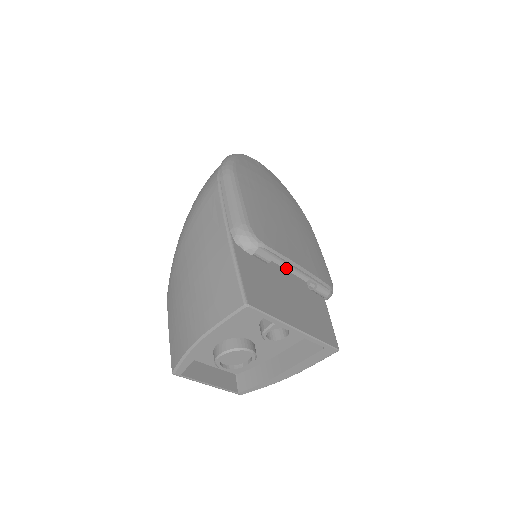
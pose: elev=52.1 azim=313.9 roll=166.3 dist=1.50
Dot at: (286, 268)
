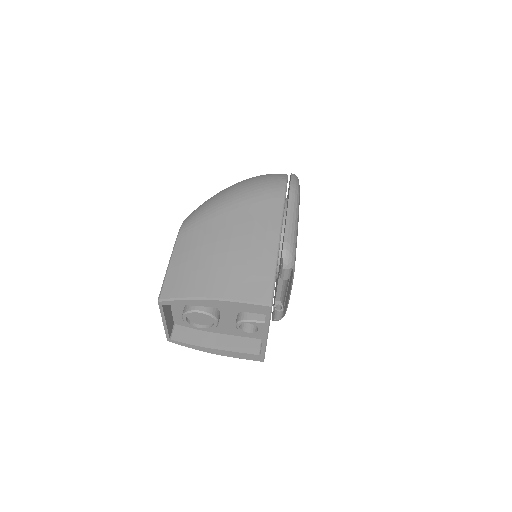
Dot at: (278, 286)
